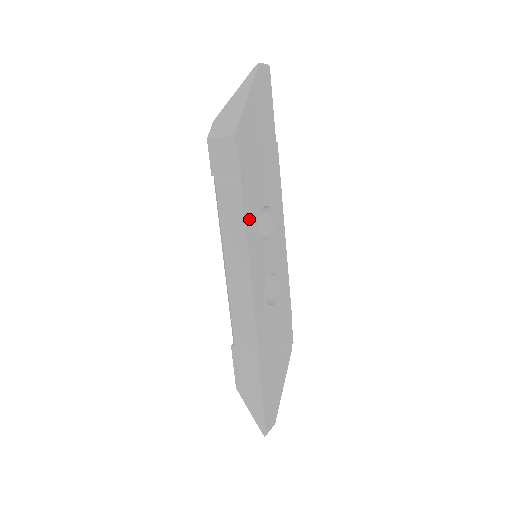
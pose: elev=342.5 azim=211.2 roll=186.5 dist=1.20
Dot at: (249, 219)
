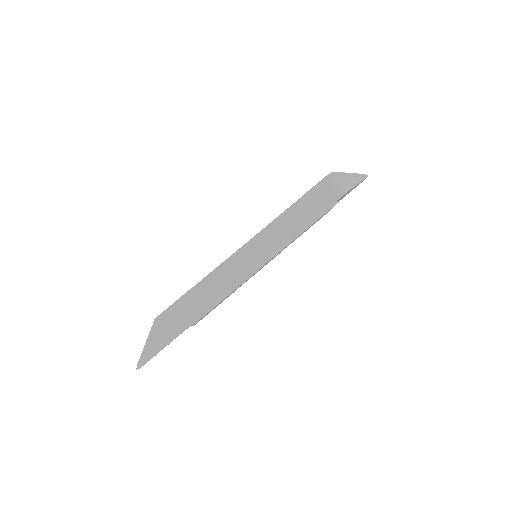
Dot at: occluded
